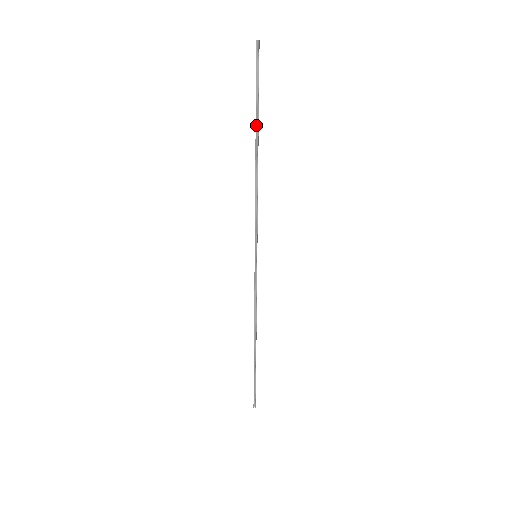
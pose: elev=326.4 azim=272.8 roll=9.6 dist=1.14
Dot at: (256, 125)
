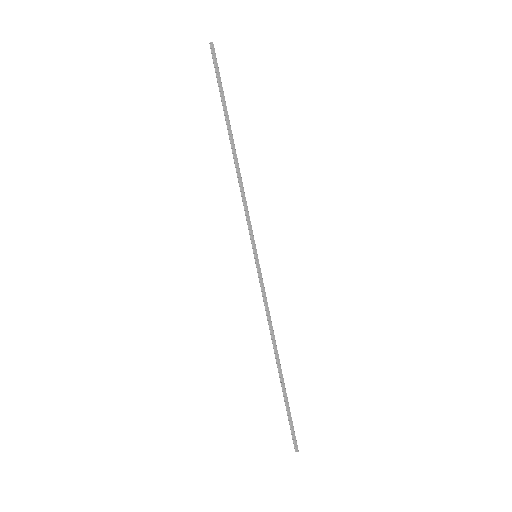
Dot at: (226, 120)
